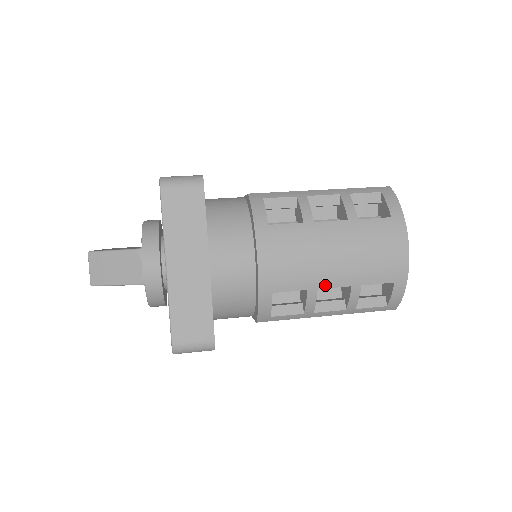
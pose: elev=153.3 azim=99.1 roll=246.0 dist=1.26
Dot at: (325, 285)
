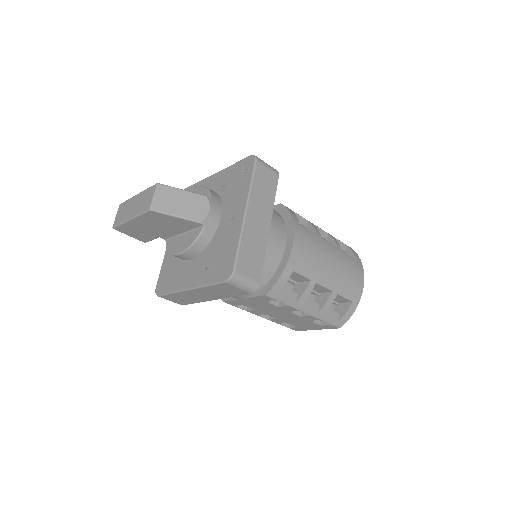
Dot at: (321, 282)
